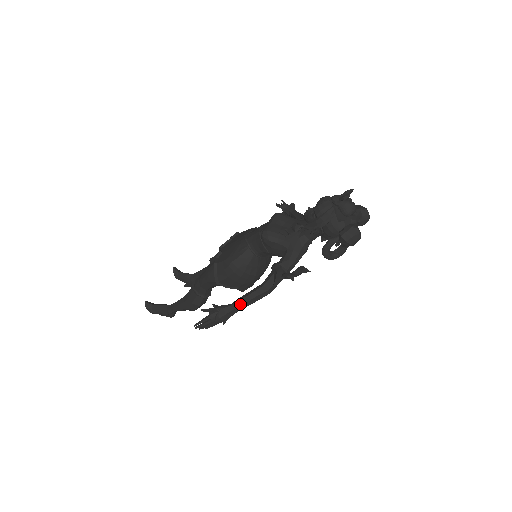
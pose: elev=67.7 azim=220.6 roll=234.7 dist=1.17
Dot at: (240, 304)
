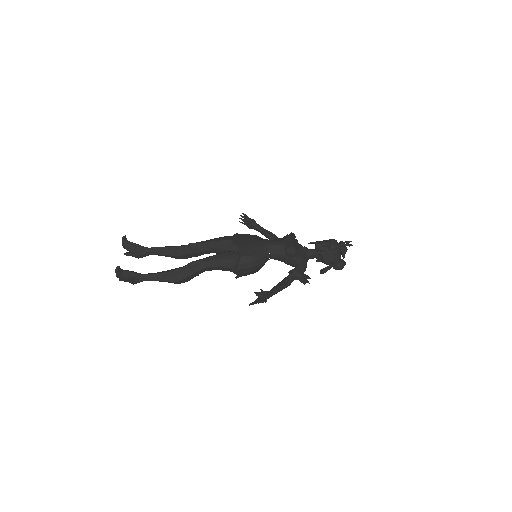
Dot at: (276, 292)
